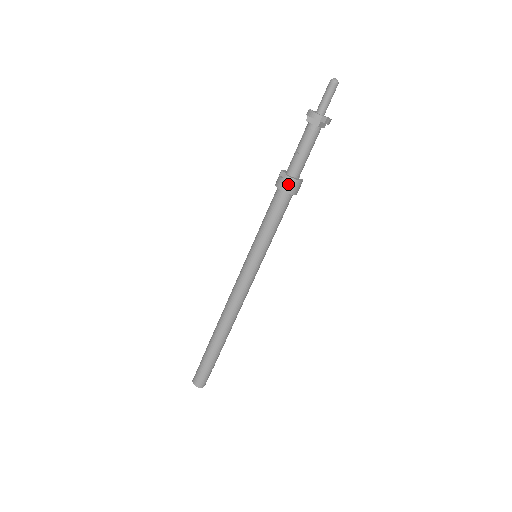
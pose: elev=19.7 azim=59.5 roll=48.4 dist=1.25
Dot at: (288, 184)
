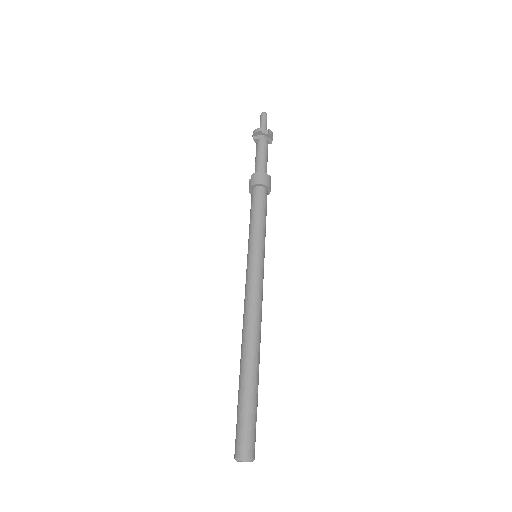
Dot at: (257, 178)
